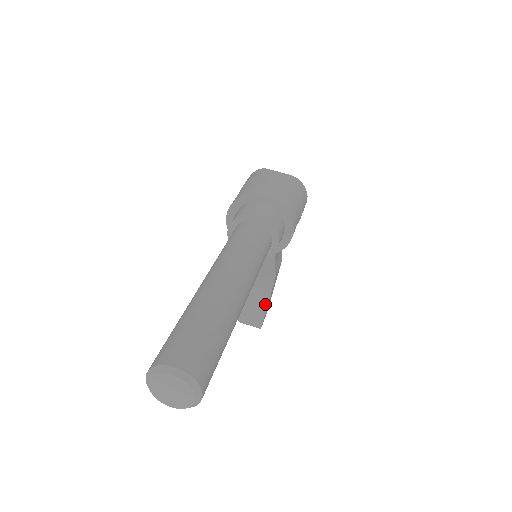
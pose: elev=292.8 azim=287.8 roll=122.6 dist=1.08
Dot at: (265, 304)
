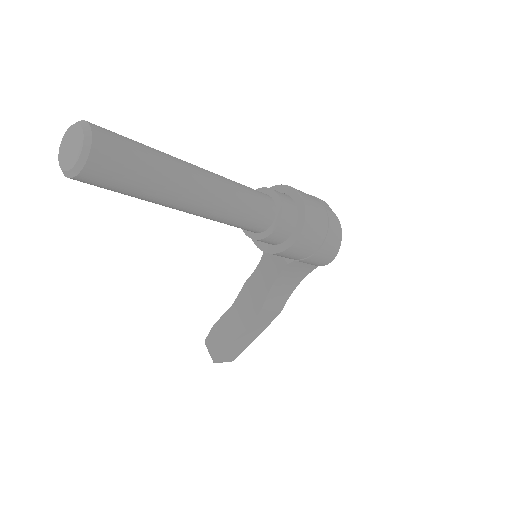
Dot at: (235, 336)
